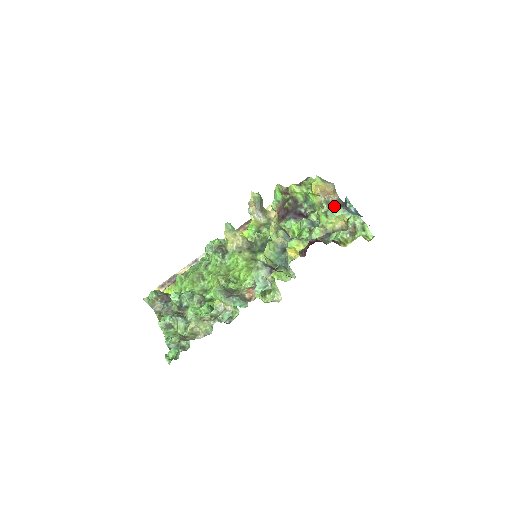
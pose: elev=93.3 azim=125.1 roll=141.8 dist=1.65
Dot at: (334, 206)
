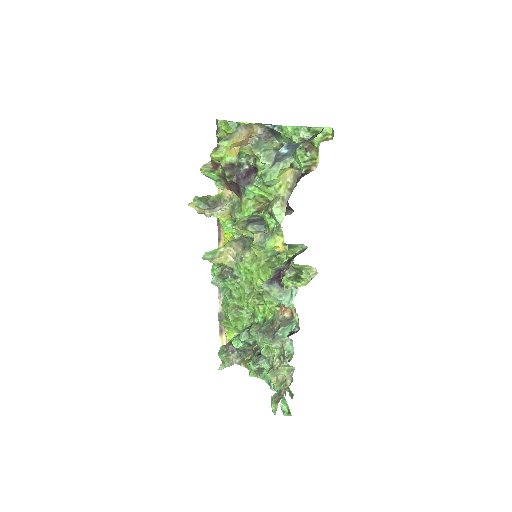
Dot at: (264, 175)
